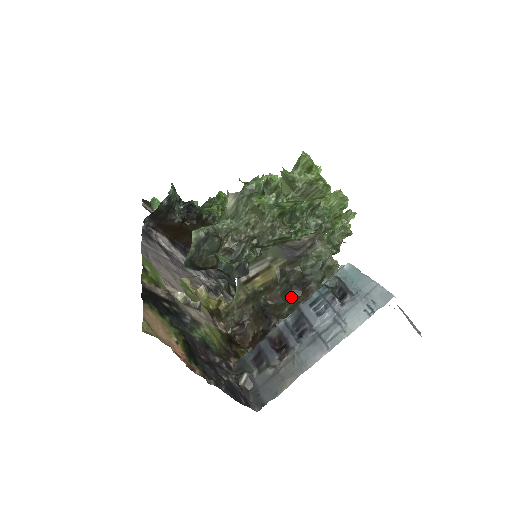
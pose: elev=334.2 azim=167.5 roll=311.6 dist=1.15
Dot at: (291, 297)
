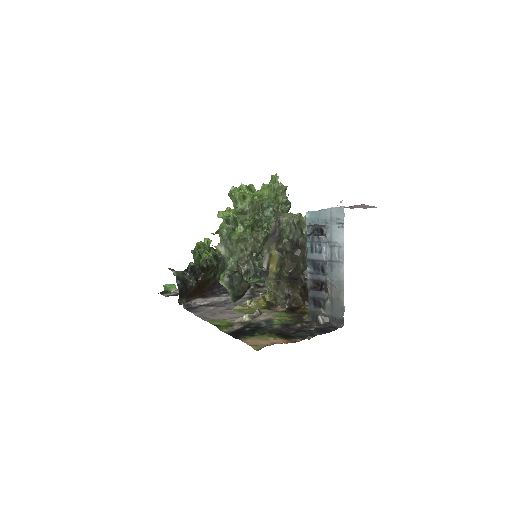
Dot at: (297, 257)
